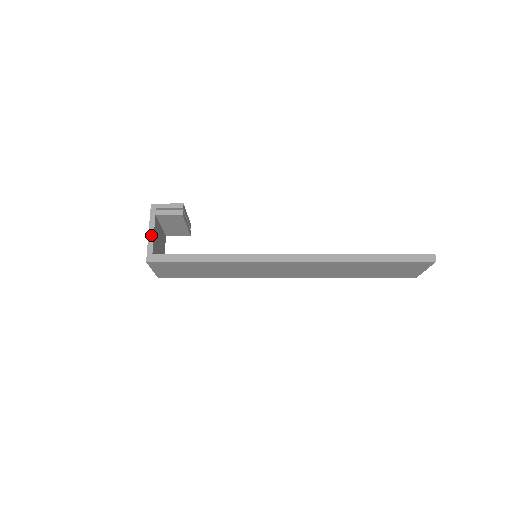
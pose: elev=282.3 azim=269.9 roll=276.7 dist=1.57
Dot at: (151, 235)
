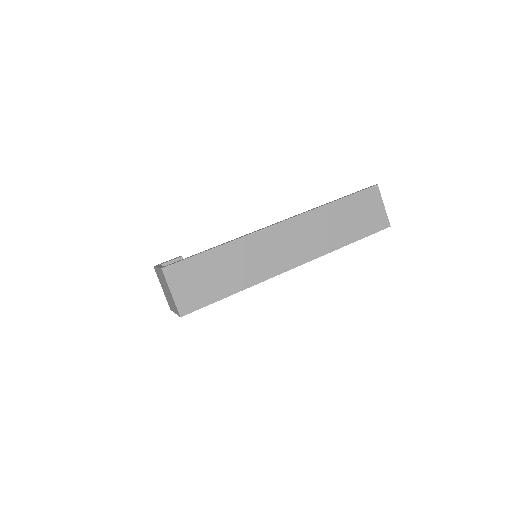
Dot at: (160, 266)
